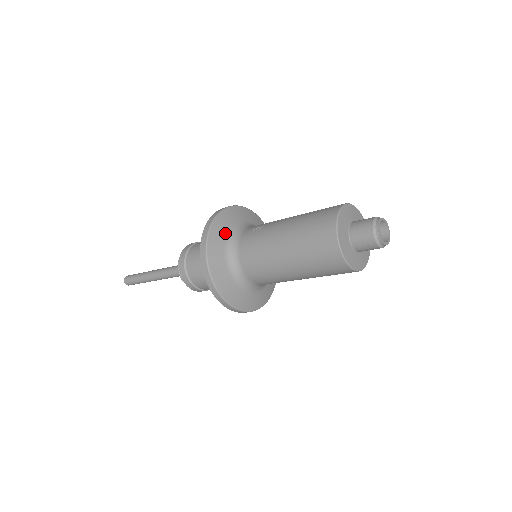
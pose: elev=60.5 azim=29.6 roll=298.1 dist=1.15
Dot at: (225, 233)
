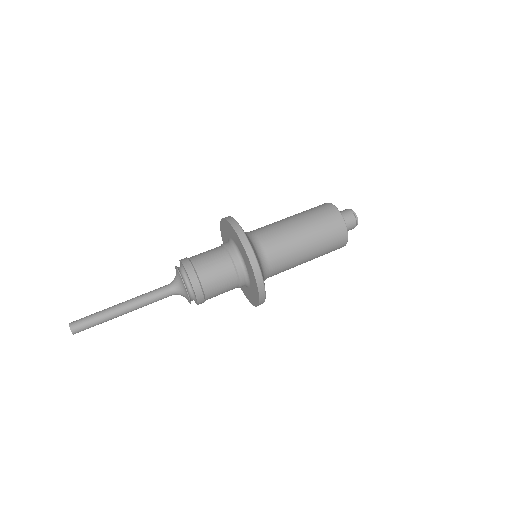
Dot at: occluded
